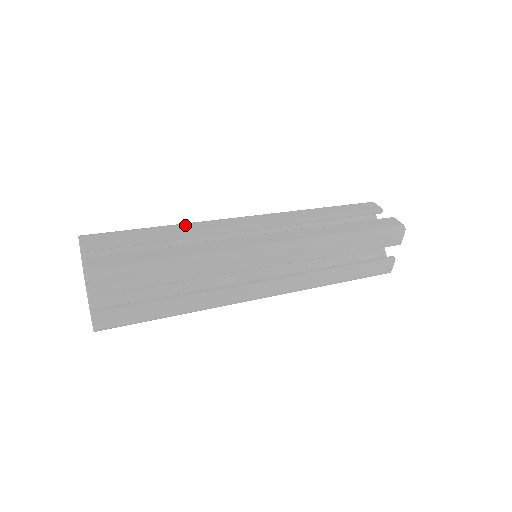
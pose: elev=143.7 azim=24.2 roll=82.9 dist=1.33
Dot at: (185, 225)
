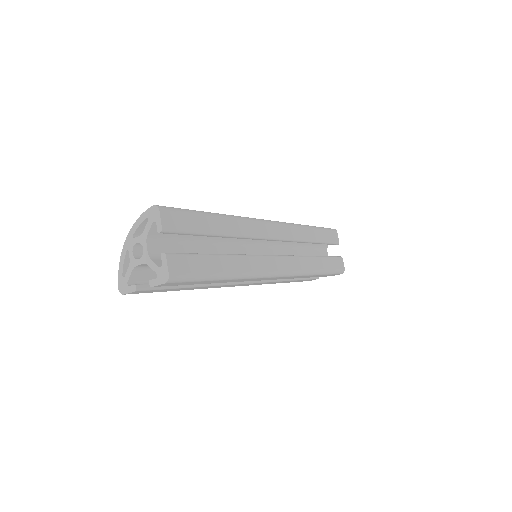
Dot at: (235, 221)
